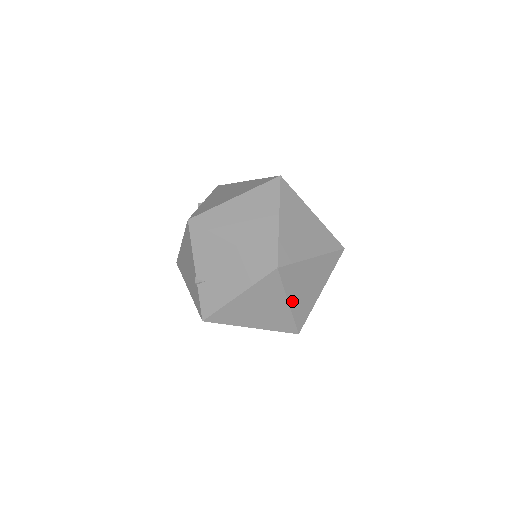
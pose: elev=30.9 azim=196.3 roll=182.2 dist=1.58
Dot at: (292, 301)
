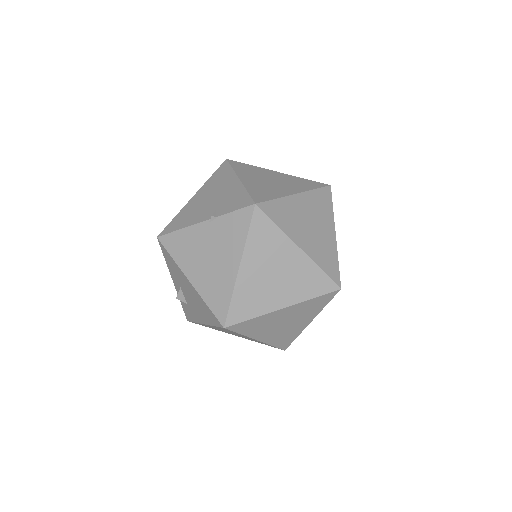
Dot at: occluded
